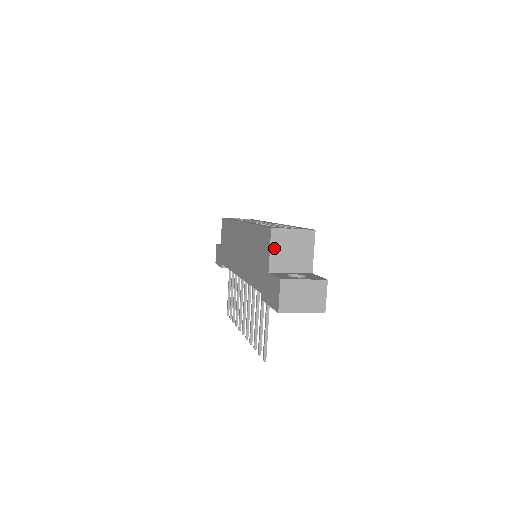
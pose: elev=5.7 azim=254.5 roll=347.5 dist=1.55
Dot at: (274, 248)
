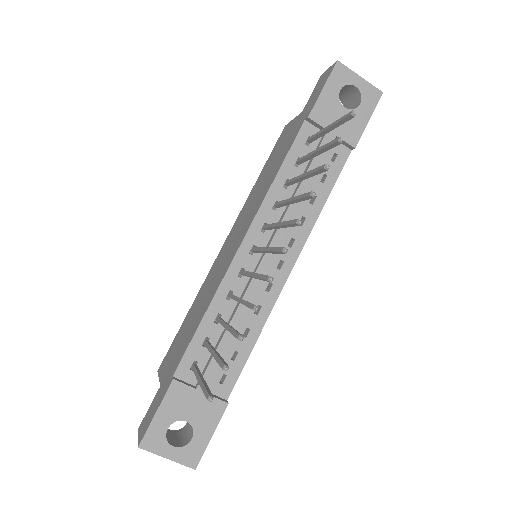
Dot at: occluded
